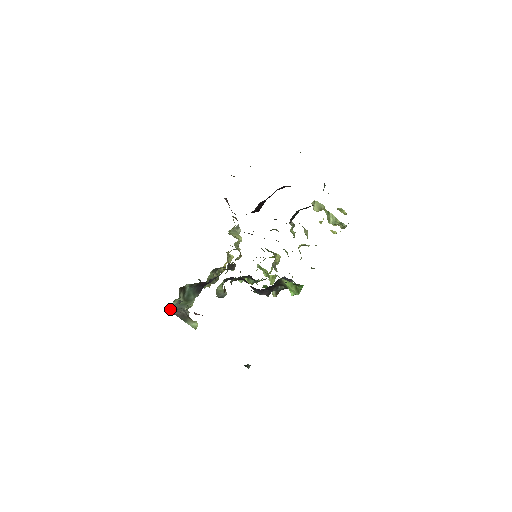
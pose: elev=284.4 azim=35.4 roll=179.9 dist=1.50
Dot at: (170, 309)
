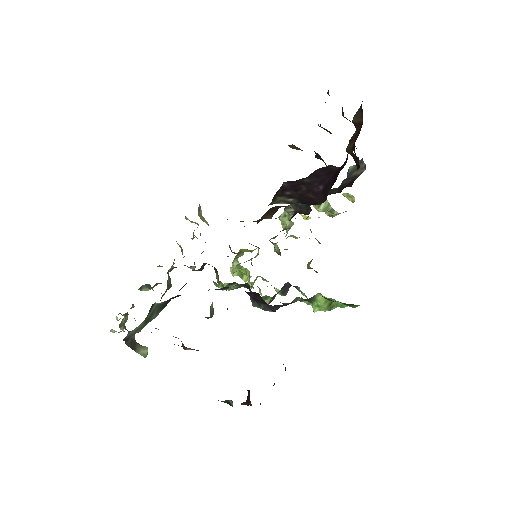
Dot at: (126, 339)
